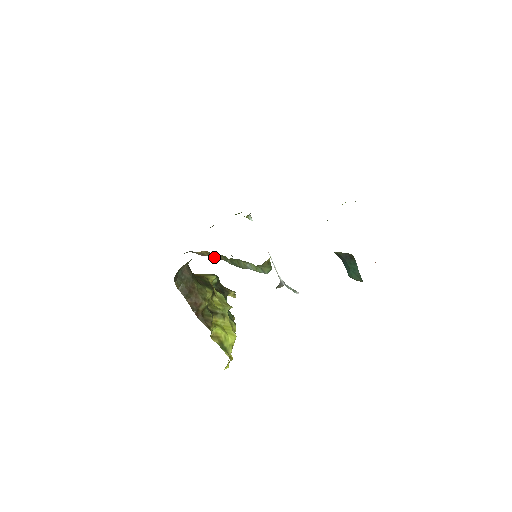
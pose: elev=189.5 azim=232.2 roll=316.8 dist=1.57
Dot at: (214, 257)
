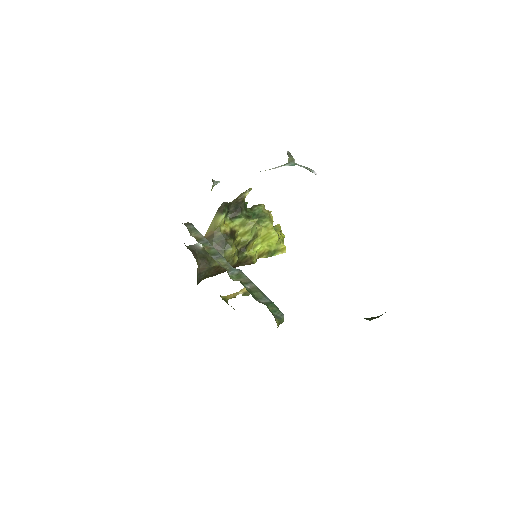
Dot at: occluded
